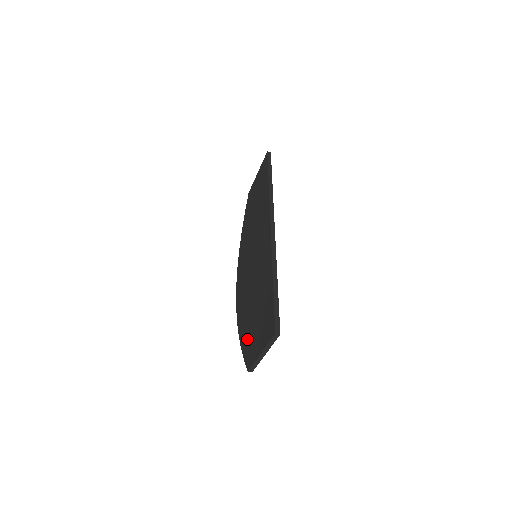
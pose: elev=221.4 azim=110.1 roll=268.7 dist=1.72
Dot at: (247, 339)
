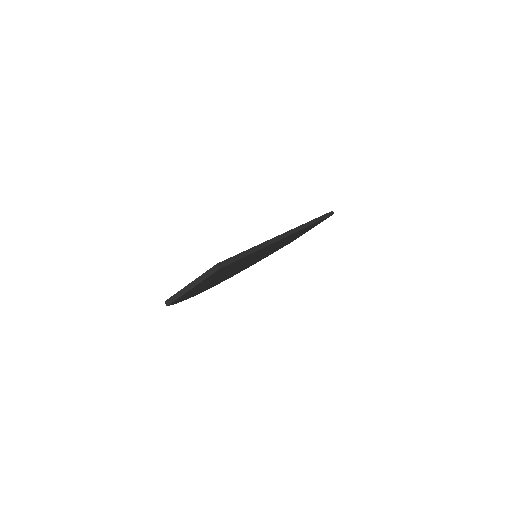
Dot at: occluded
